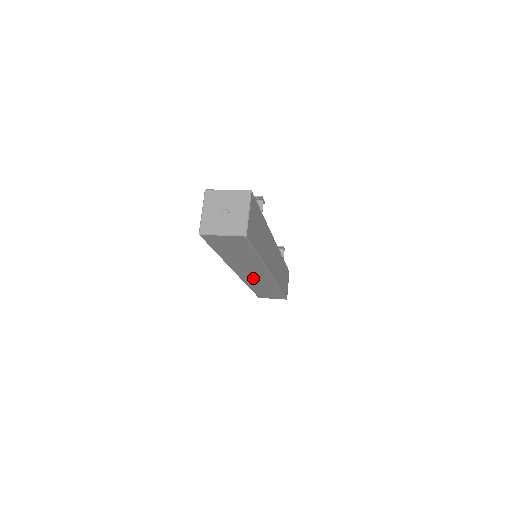
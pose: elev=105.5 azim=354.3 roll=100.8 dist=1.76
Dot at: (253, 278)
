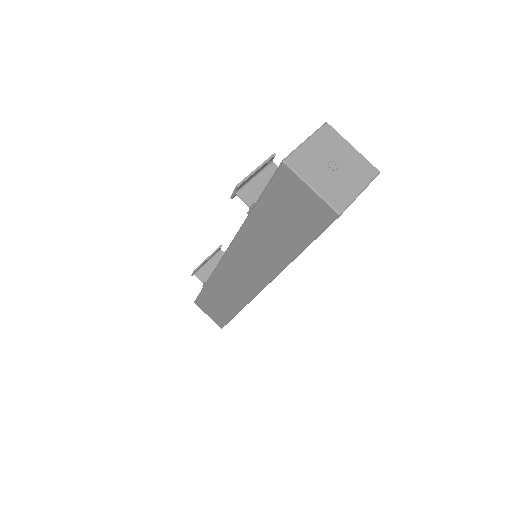
Dot at: occluded
